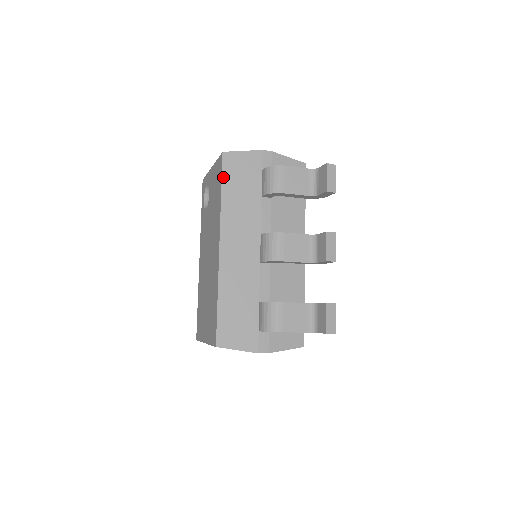
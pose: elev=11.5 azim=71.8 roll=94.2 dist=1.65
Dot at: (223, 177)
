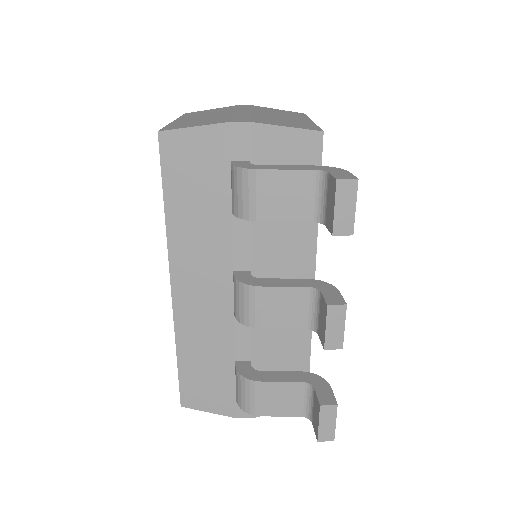
Dot at: (164, 178)
